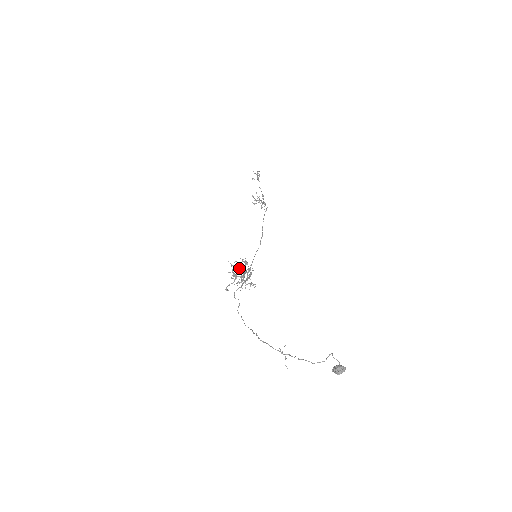
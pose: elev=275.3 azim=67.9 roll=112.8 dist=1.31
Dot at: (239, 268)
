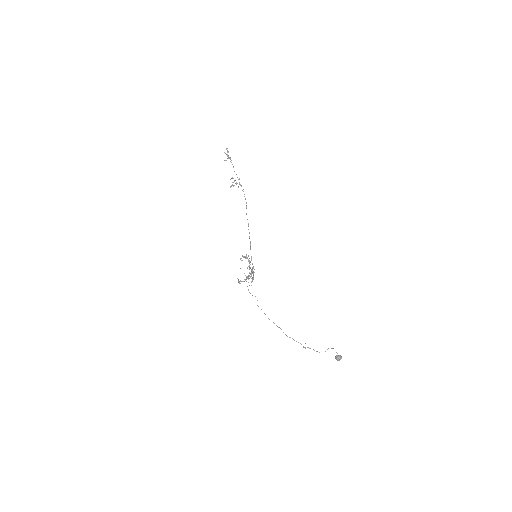
Dot at: (249, 272)
